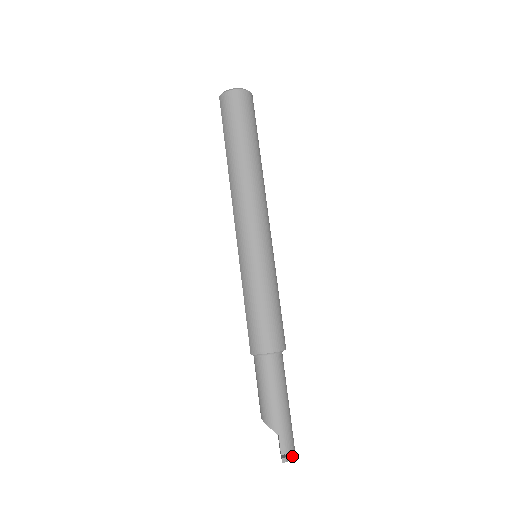
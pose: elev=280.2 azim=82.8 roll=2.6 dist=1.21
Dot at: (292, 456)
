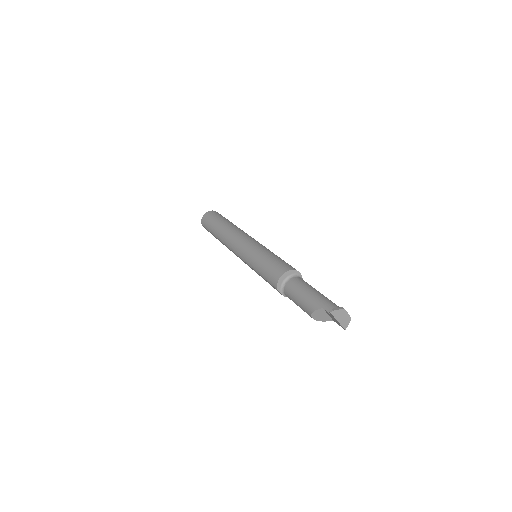
Dot at: (339, 309)
